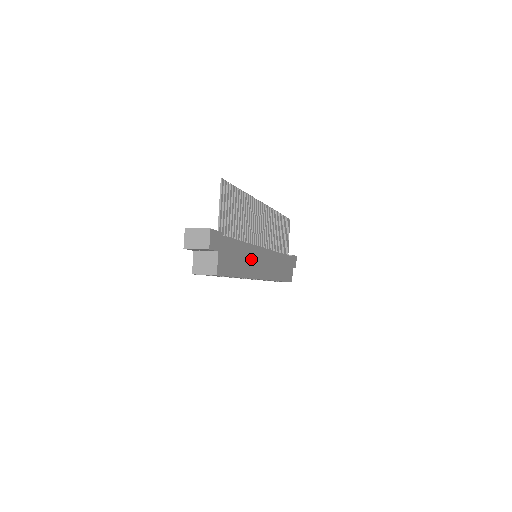
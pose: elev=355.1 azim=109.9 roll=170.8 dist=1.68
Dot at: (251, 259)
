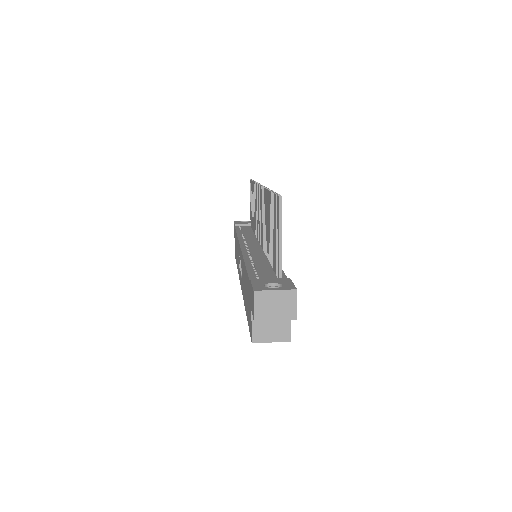
Dot at: occluded
